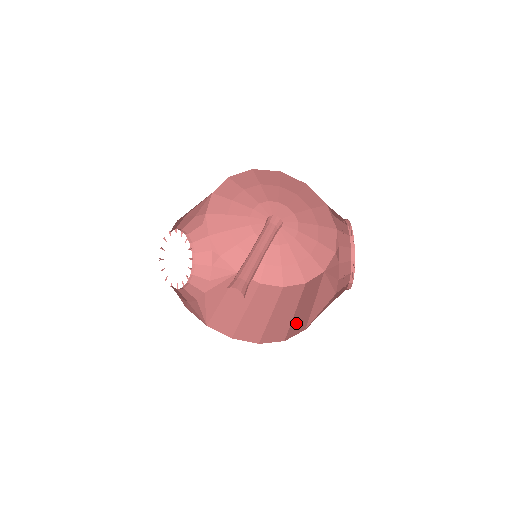
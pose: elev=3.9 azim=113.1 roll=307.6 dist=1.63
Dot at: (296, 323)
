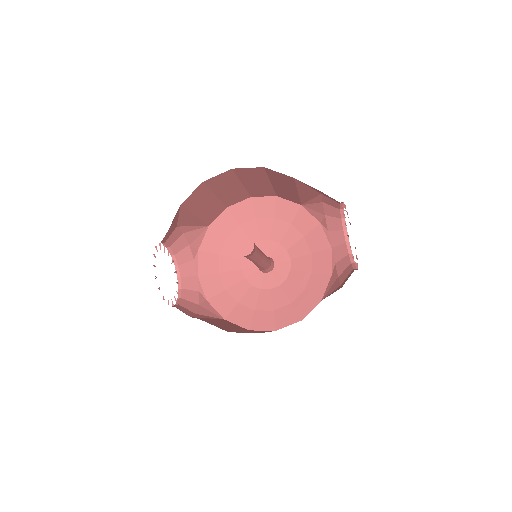
Dot at: occluded
